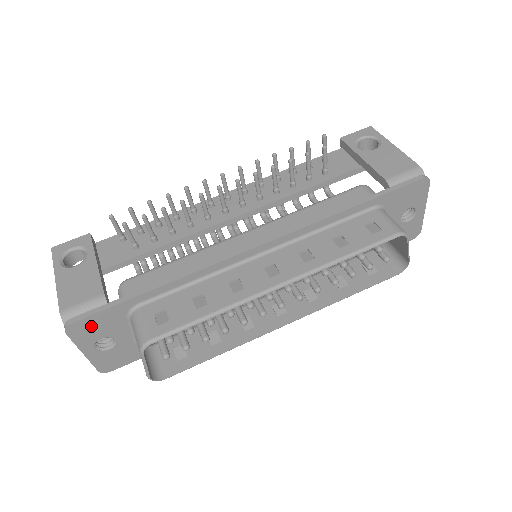
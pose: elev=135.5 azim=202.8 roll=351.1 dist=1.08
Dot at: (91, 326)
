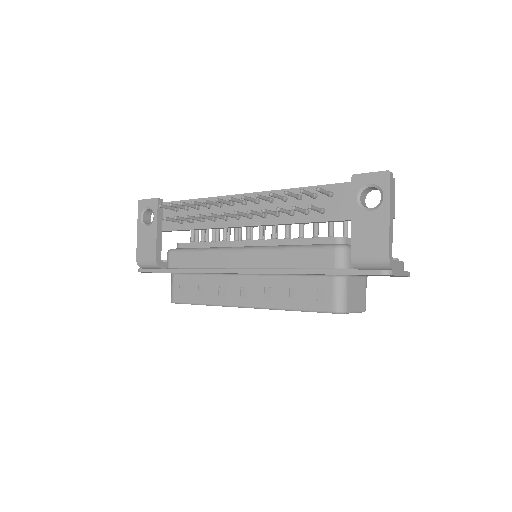
Dot at: occluded
